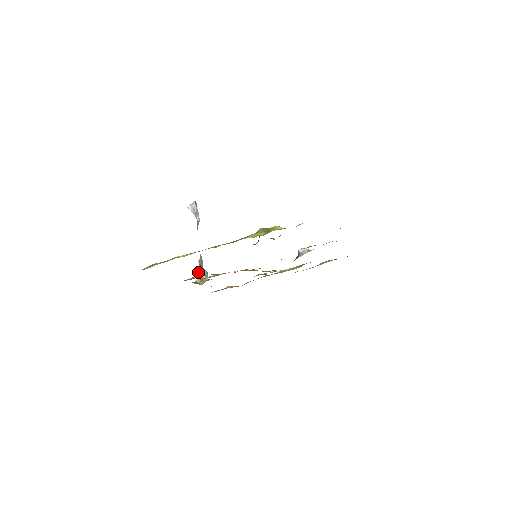
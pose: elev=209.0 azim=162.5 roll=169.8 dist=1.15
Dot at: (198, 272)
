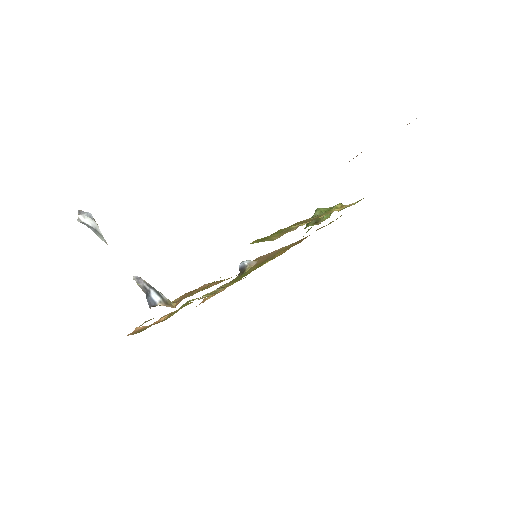
Dot at: (154, 294)
